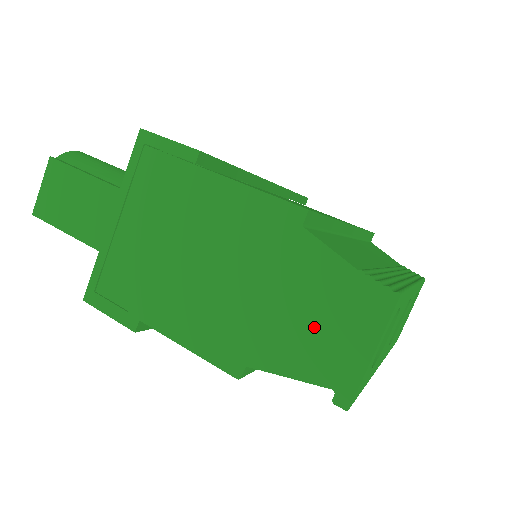
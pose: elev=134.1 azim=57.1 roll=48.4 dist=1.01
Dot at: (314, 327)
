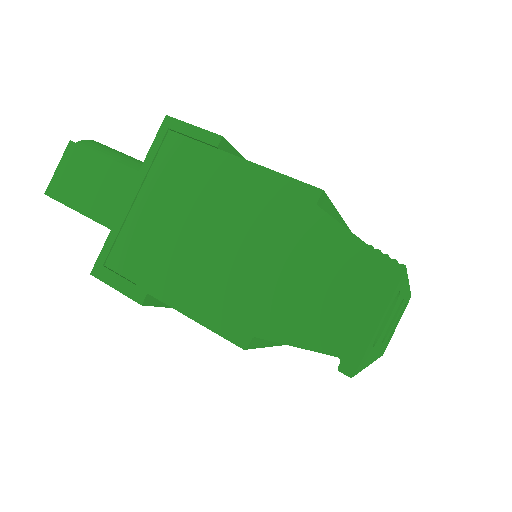
Dot at: (323, 298)
